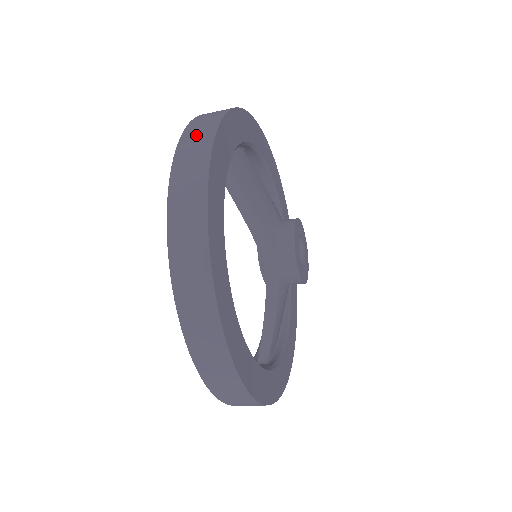
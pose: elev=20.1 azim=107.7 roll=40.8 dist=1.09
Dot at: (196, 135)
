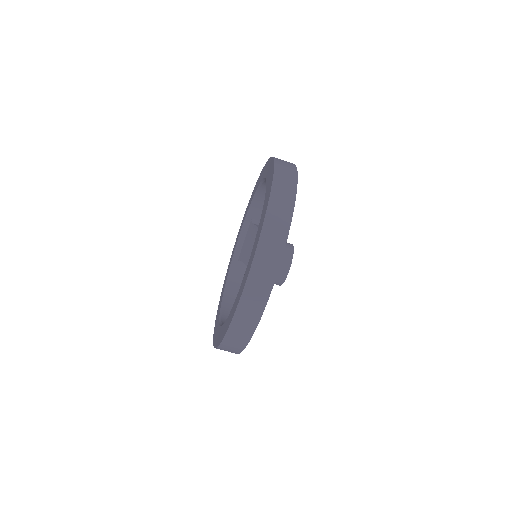
Dot at: occluded
